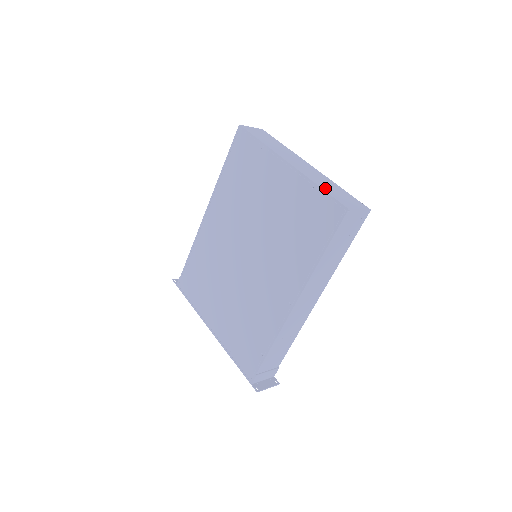
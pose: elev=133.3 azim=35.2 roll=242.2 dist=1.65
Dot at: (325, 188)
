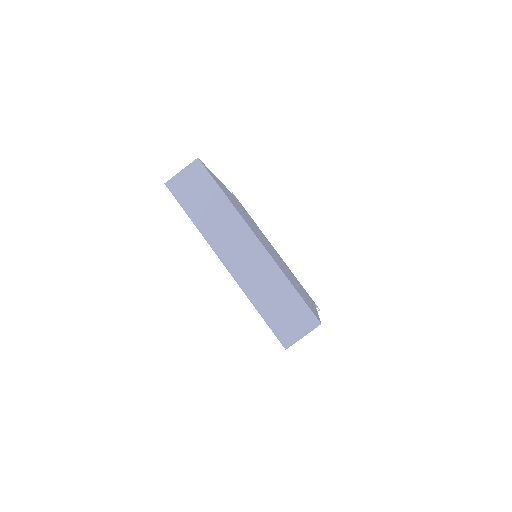
Dot at: (265, 310)
